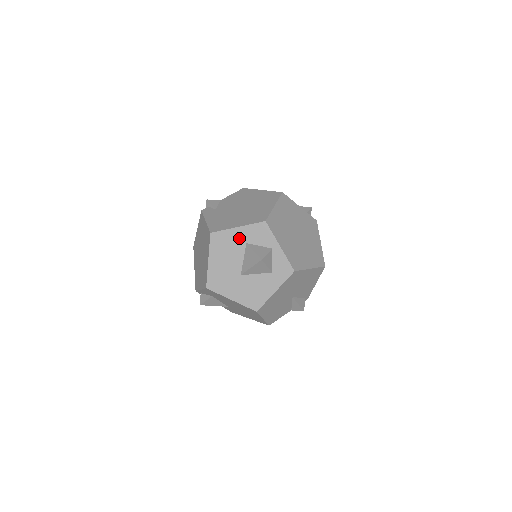
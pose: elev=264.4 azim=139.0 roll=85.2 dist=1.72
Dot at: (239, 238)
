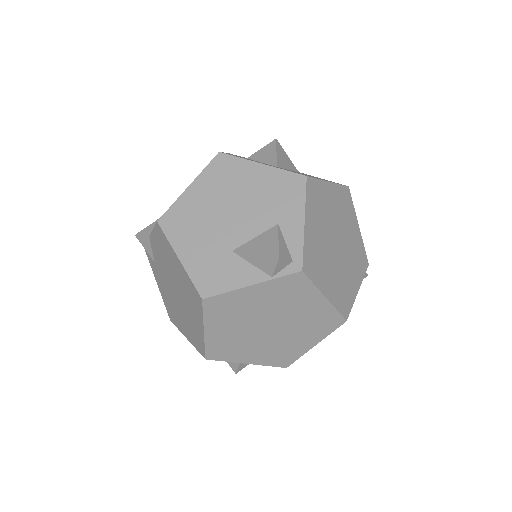
Dot at: occluded
